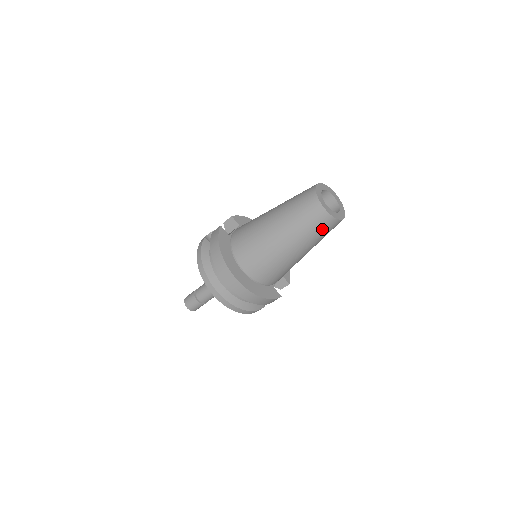
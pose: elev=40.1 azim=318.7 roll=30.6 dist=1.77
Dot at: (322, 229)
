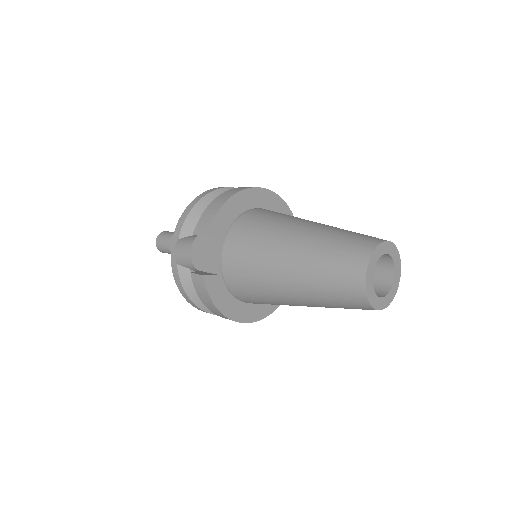
Dot at: occluded
